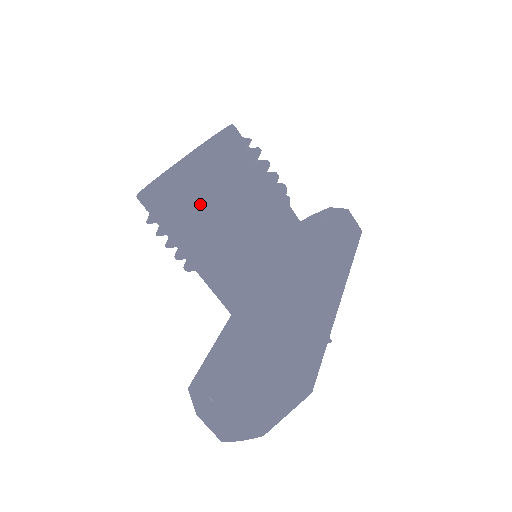
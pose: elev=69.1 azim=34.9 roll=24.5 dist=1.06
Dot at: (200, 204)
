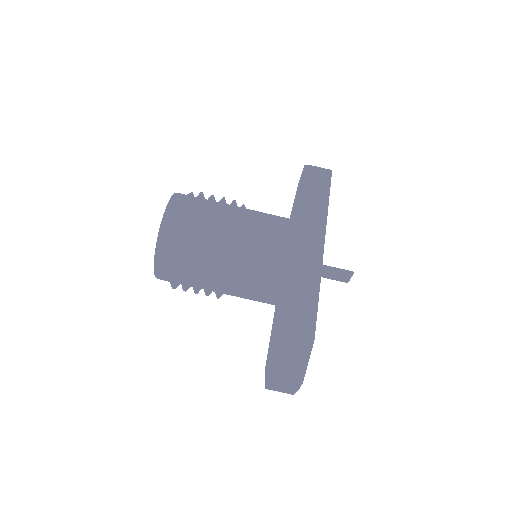
Dot at: (181, 266)
